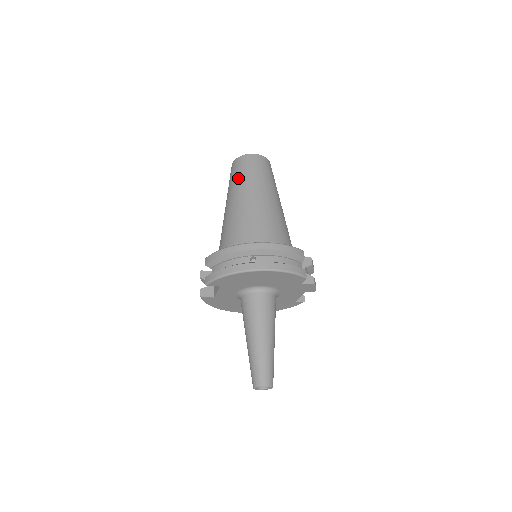
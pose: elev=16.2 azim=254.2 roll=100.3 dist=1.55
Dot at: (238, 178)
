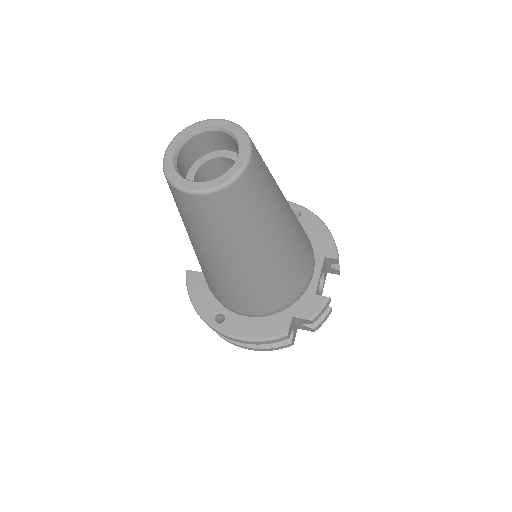
Dot at: occluded
